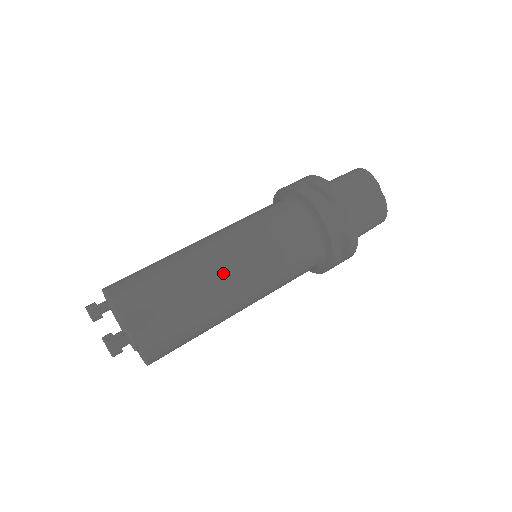
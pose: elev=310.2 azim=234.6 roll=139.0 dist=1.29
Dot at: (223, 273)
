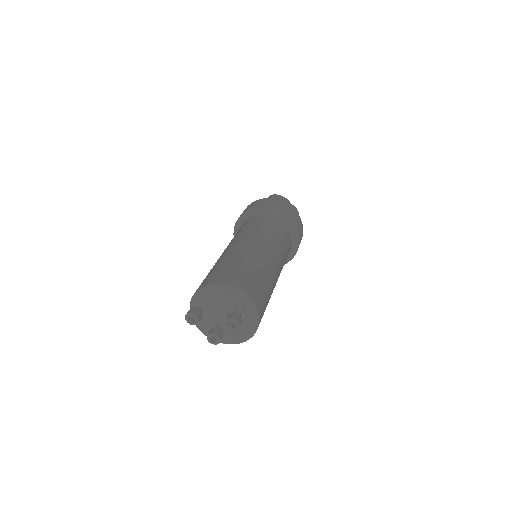
Dot at: (264, 254)
